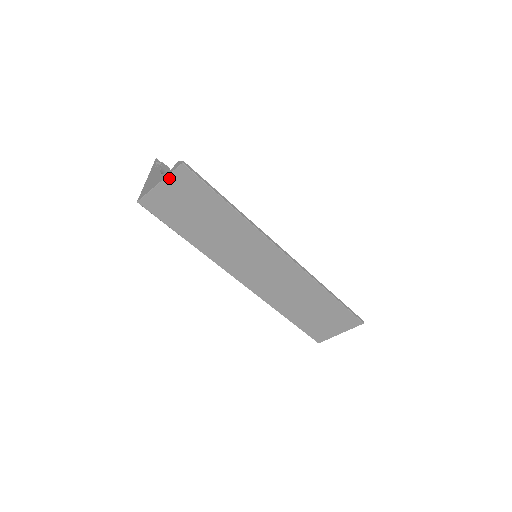
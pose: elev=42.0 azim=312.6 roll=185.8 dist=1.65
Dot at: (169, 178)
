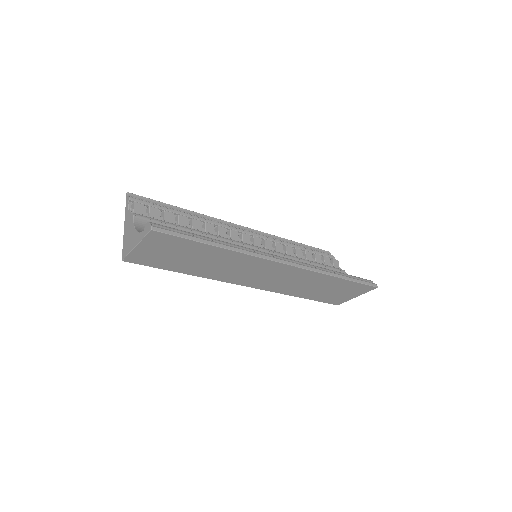
Dot at: (144, 241)
